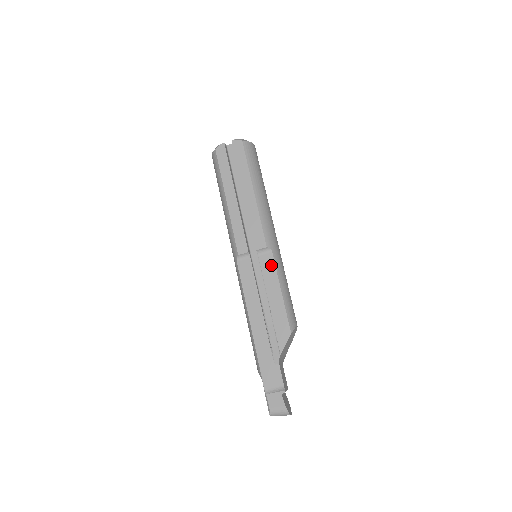
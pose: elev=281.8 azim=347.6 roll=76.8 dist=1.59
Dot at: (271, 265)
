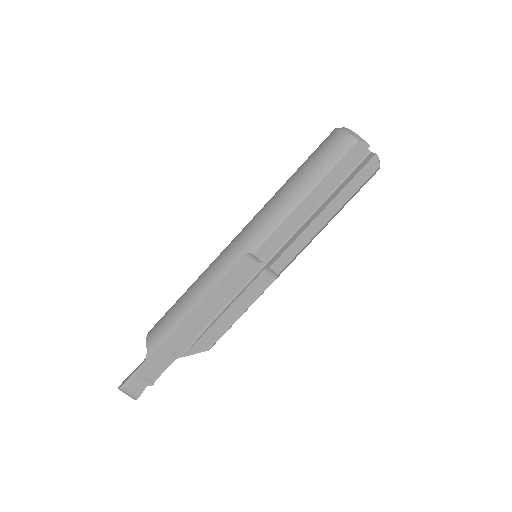
Dot at: (262, 289)
